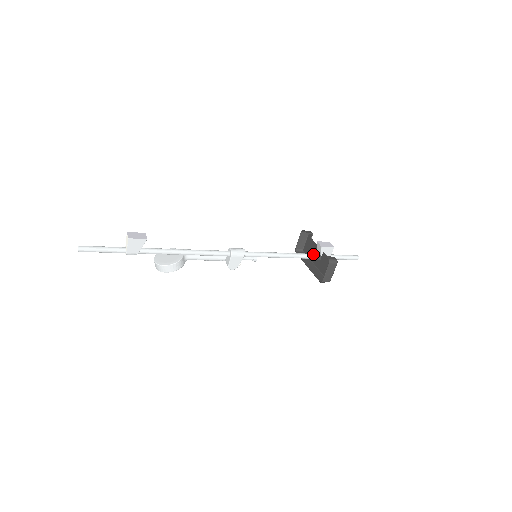
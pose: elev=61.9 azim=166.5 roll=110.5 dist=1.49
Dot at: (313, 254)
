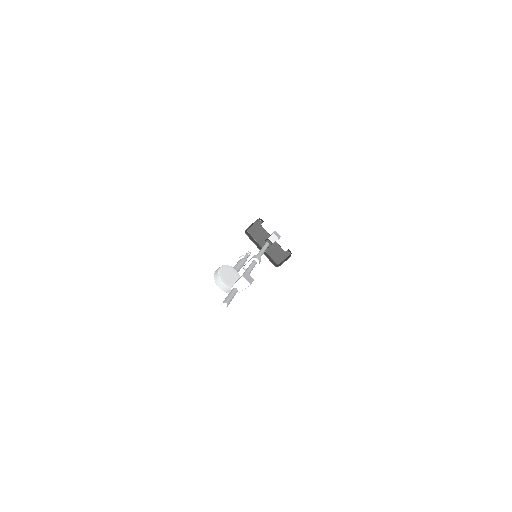
Dot at: (271, 244)
